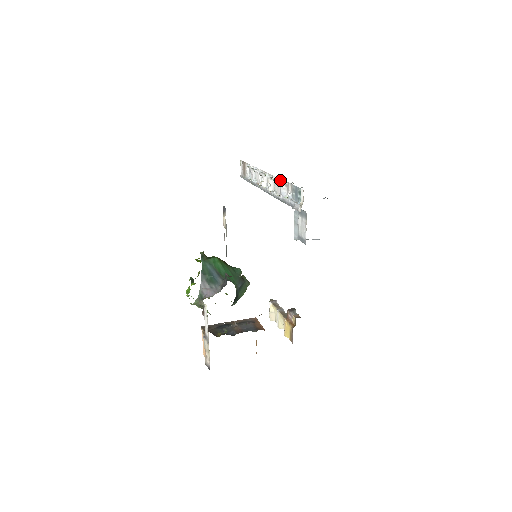
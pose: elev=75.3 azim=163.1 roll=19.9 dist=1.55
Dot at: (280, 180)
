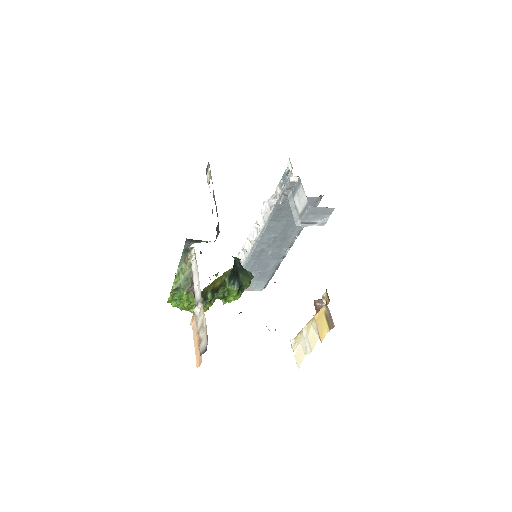
Dot at: (267, 199)
